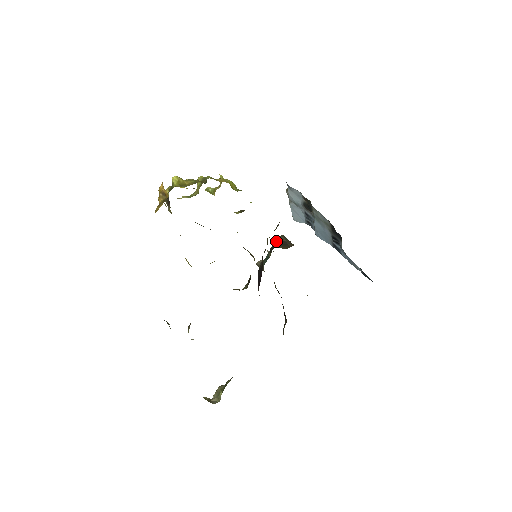
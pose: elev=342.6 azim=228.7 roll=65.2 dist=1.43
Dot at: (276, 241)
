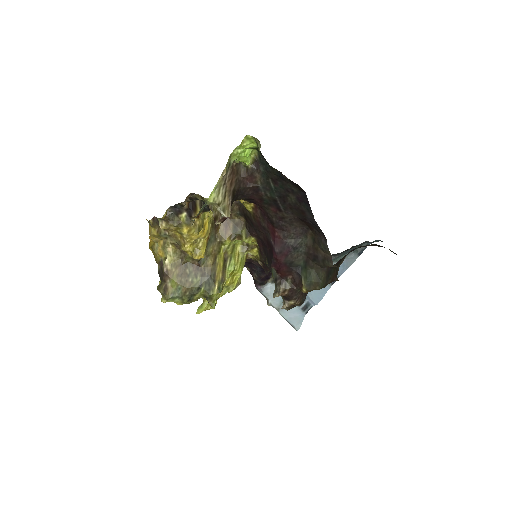
Dot at: occluded
